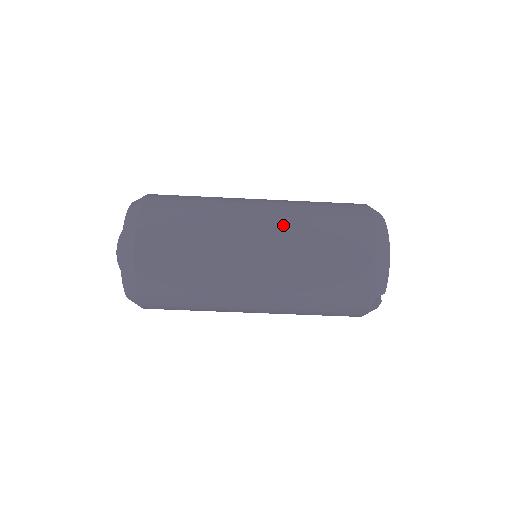
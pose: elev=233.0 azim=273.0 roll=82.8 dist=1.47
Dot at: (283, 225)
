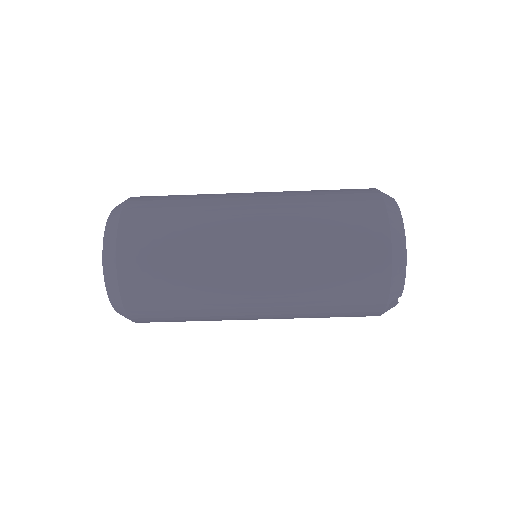
Dot at: (281, 231)
